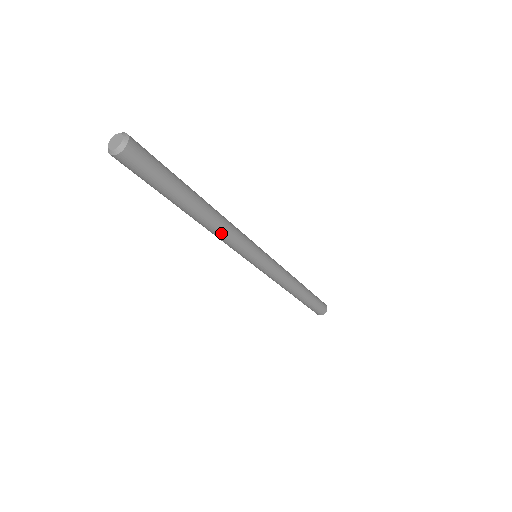
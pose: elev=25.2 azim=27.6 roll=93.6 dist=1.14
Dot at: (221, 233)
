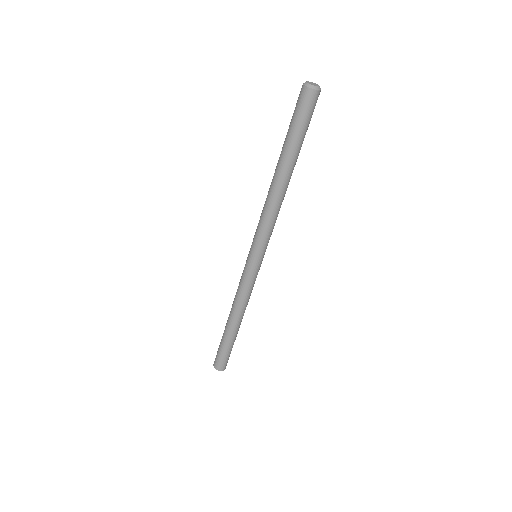
Dot at: (280, 207)
